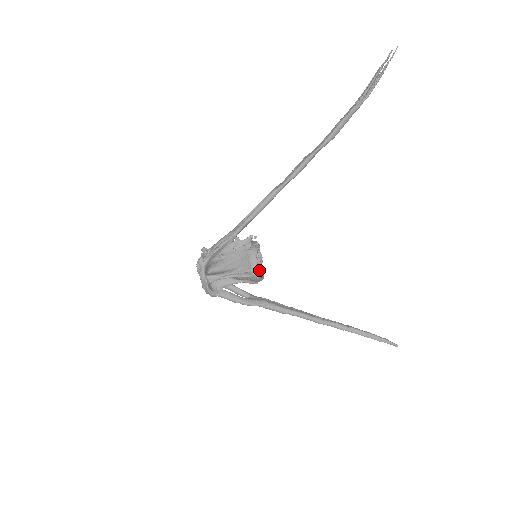
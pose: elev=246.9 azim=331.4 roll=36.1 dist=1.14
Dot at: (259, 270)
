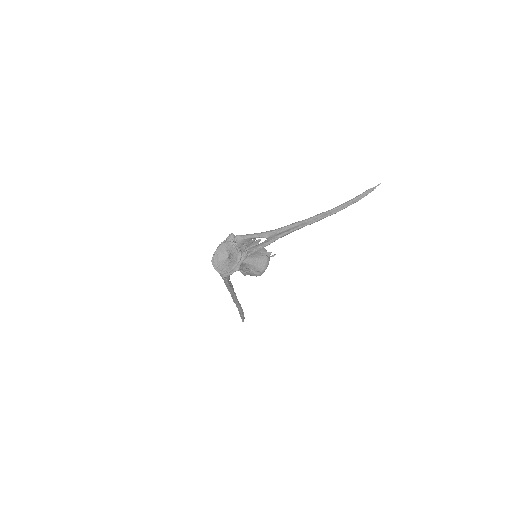
Dot at: occluded
